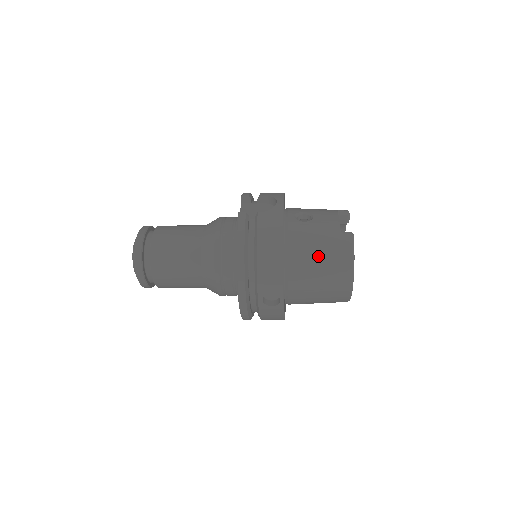
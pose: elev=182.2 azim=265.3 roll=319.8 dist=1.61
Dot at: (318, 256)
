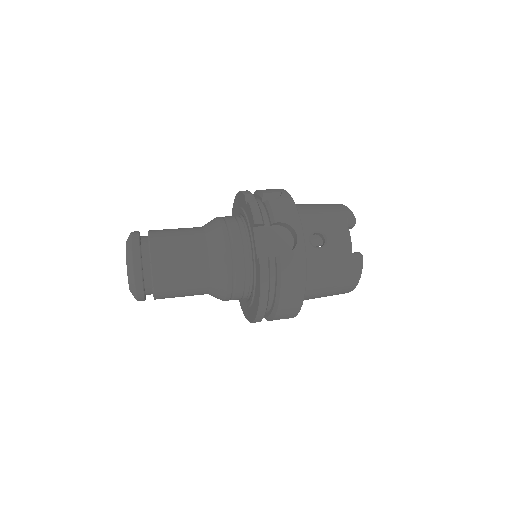
Dot at: (330, 282)
